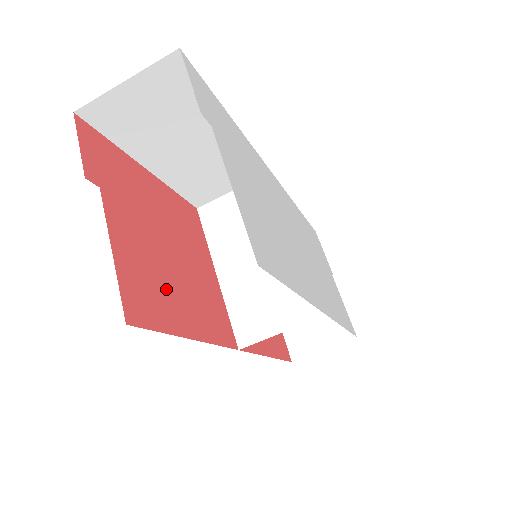
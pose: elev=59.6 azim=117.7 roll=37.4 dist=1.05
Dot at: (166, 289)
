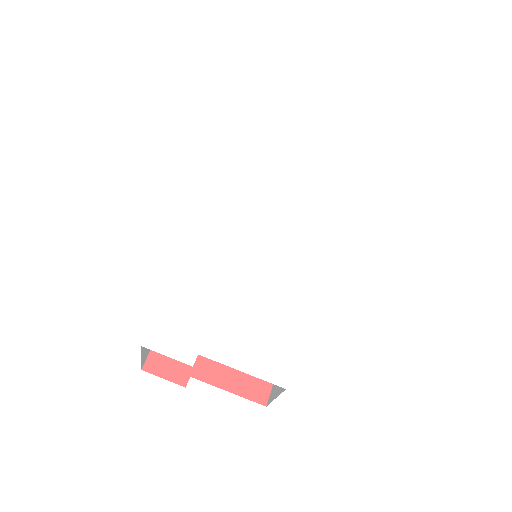
Dot at: occluded
